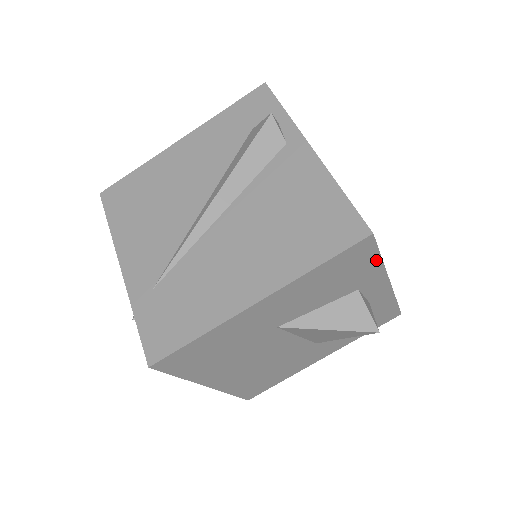
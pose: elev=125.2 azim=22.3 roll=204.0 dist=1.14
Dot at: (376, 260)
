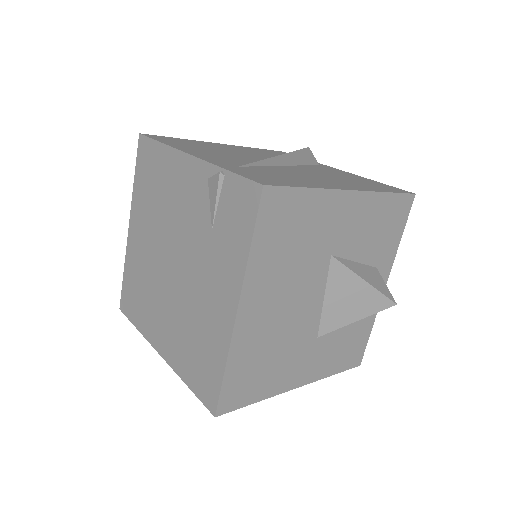
Dot at: (399, 235)
